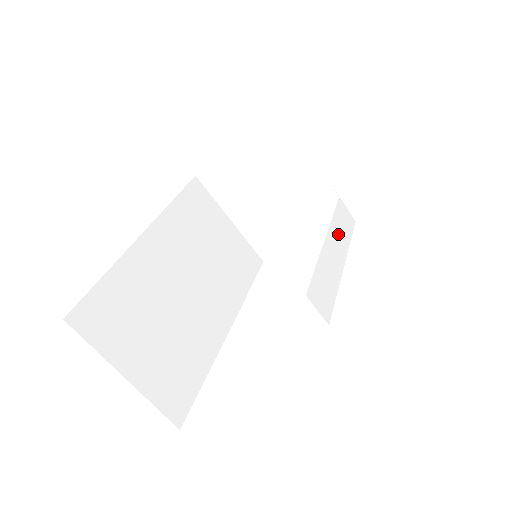
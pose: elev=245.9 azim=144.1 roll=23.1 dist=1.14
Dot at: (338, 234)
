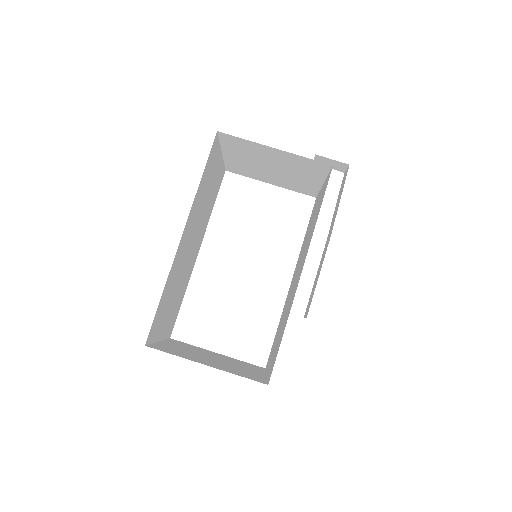
Dot at: occluded
